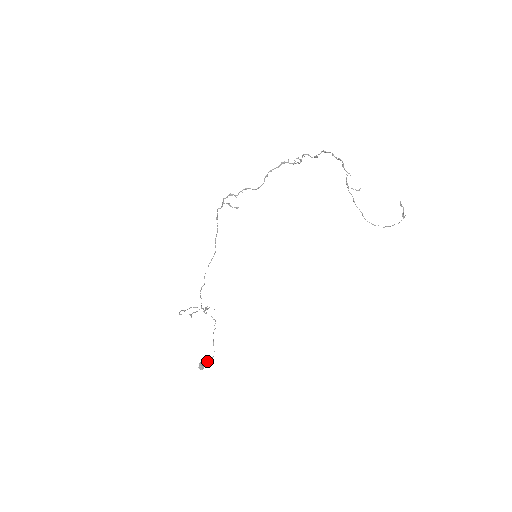
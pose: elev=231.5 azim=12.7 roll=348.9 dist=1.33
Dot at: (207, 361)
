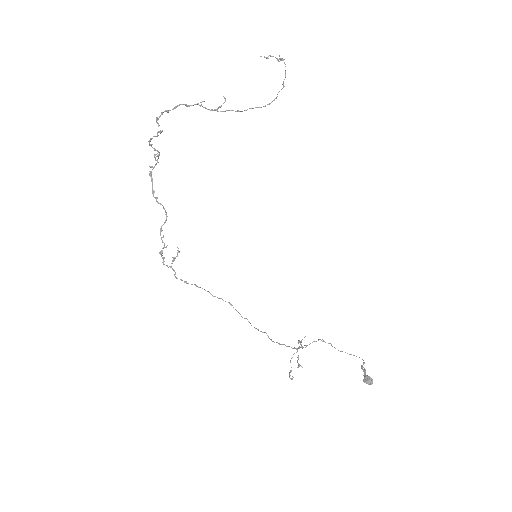
Dot at: (365, 371)
